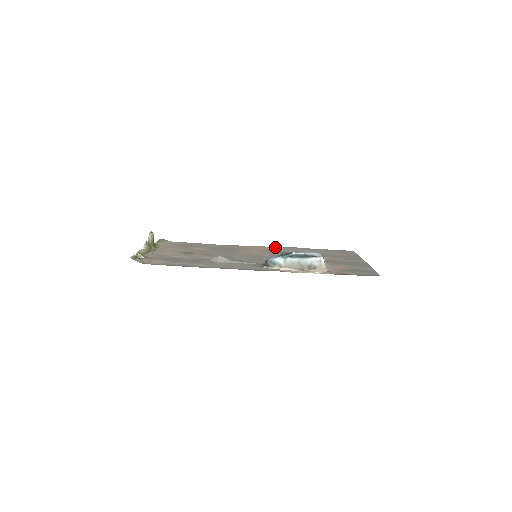
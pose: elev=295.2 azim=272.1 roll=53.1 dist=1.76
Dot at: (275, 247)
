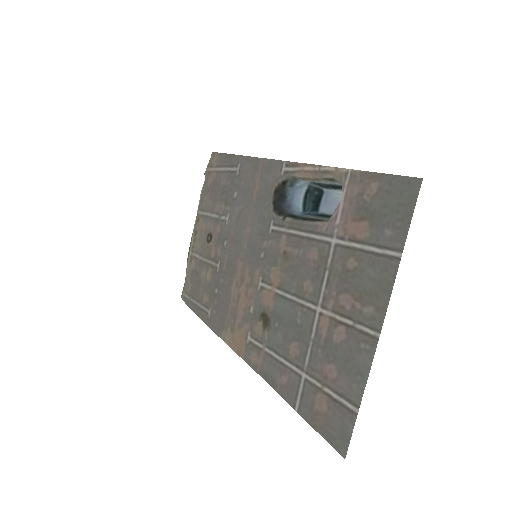
Dot at: (250, 360)
